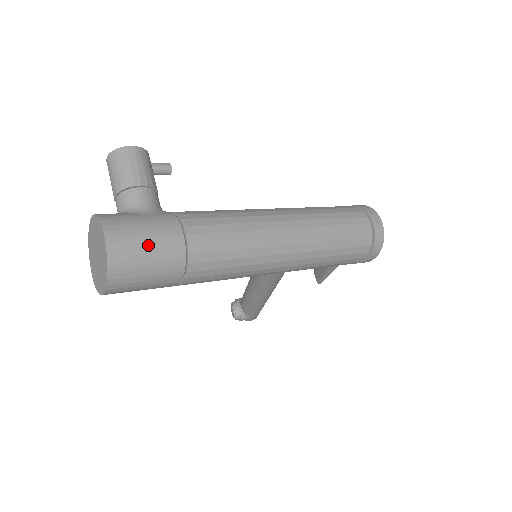
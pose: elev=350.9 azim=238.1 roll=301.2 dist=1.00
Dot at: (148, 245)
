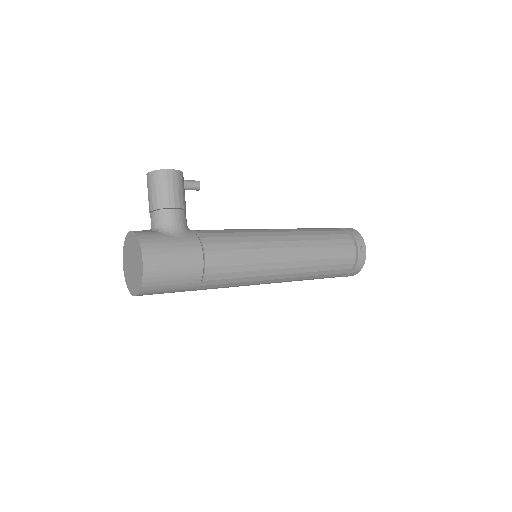
Dot at: (175, 267)
